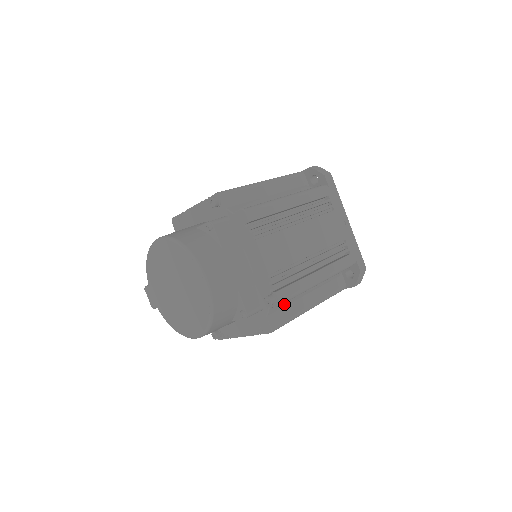
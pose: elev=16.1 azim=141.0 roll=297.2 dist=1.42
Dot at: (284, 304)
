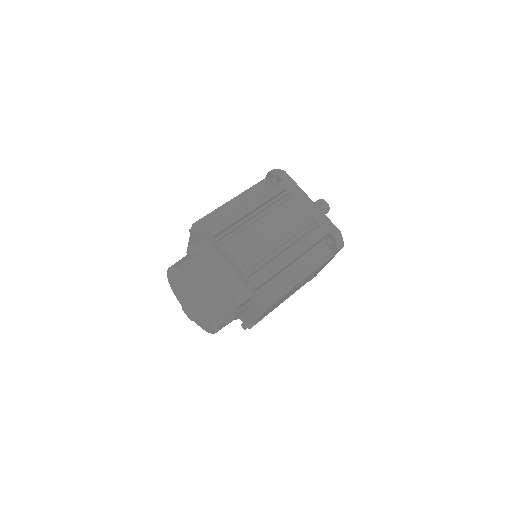
Dot at: (270, 285)
